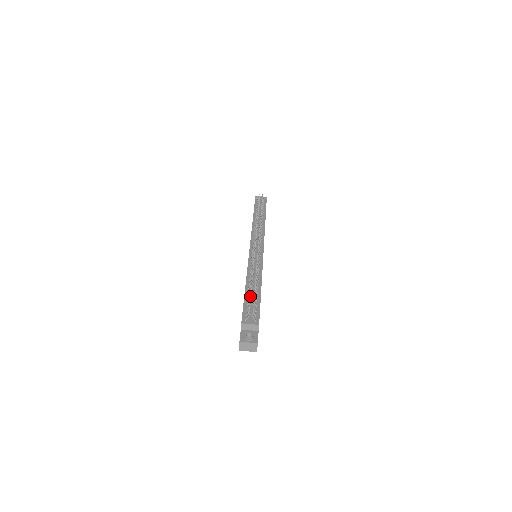
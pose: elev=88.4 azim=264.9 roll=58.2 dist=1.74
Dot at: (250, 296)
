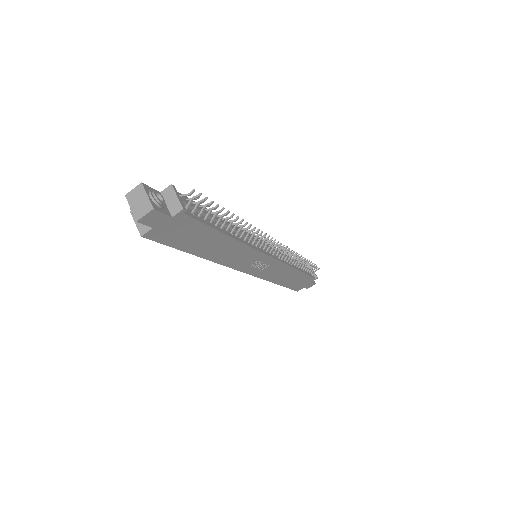
Dot at: occluded
